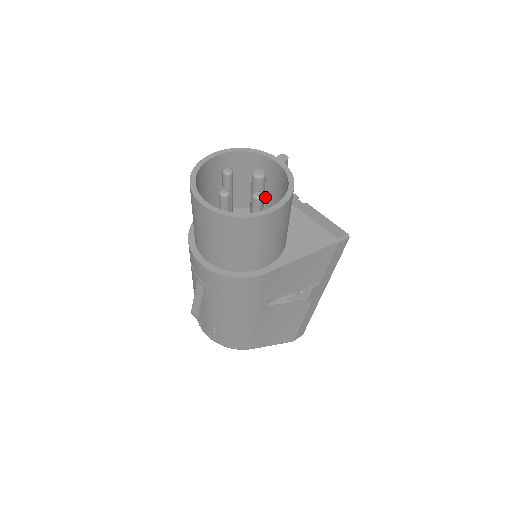
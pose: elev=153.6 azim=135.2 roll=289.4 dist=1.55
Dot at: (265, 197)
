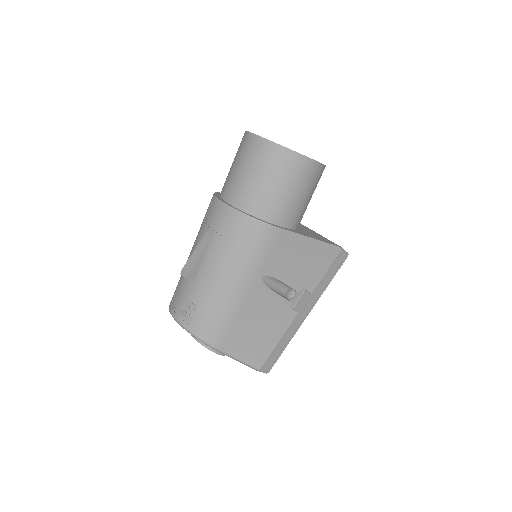
Dot at: occluded
